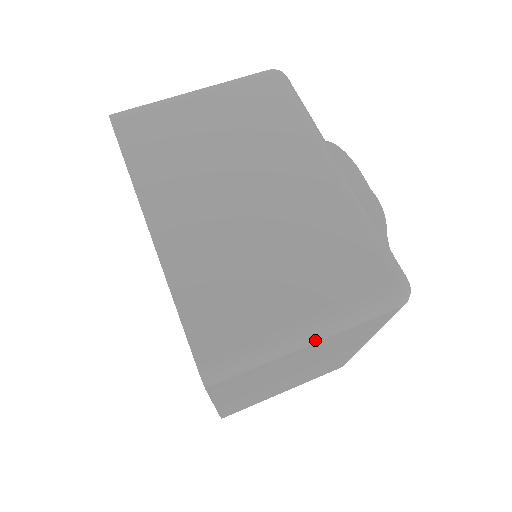
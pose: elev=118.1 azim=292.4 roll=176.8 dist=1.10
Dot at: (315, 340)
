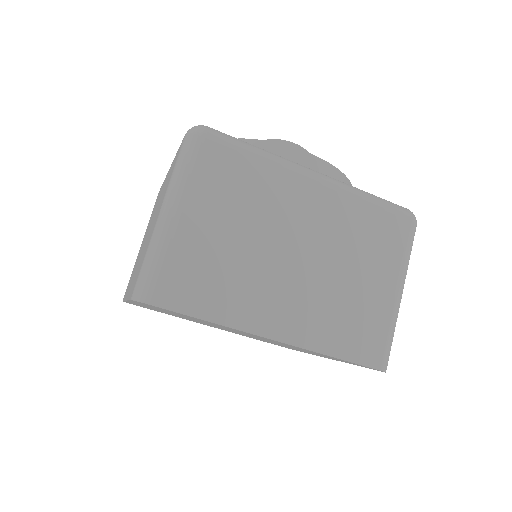
Dot at: (402, 291)
